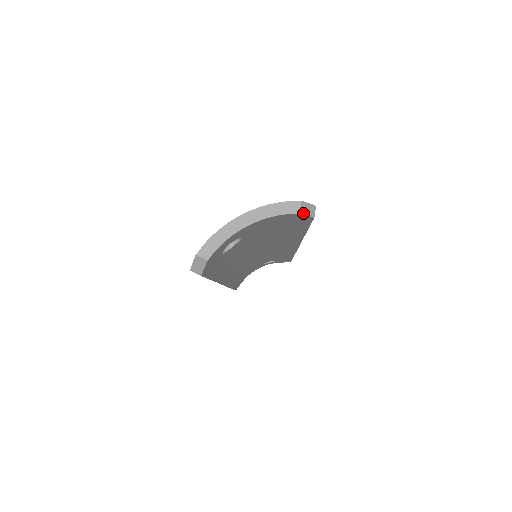
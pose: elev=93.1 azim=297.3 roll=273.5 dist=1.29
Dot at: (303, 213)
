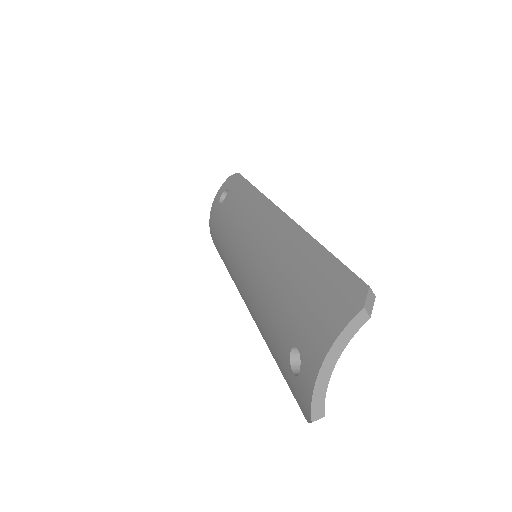
Dot at: (371, 312)
